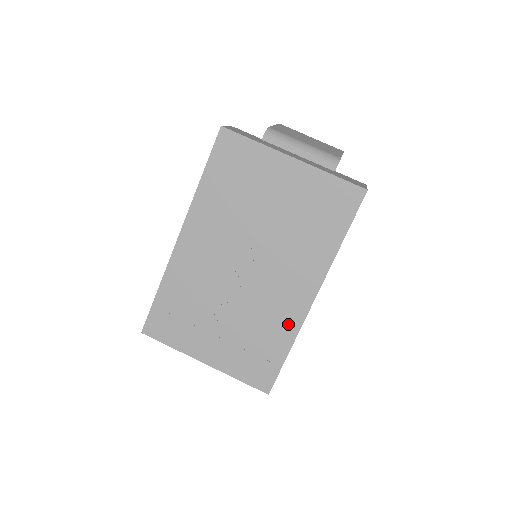
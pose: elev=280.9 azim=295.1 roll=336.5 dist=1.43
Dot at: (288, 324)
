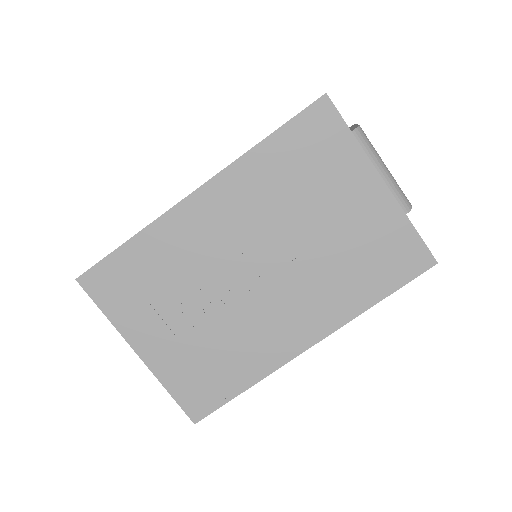
Dot at: (265, 359)
